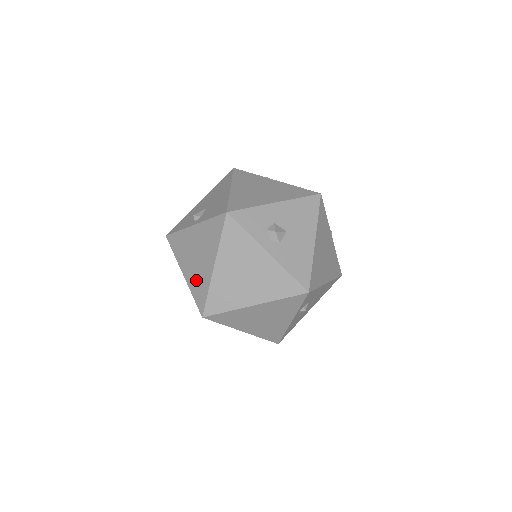
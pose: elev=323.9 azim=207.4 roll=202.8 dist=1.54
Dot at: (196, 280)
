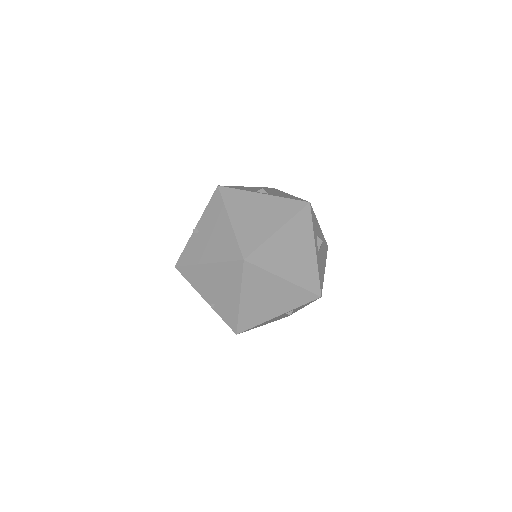
Dot at: (249, 230)
